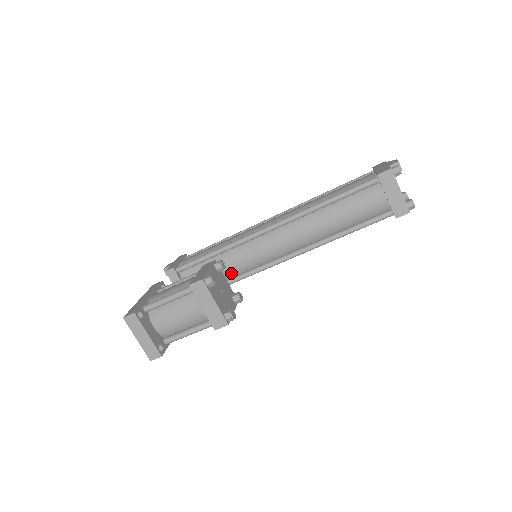
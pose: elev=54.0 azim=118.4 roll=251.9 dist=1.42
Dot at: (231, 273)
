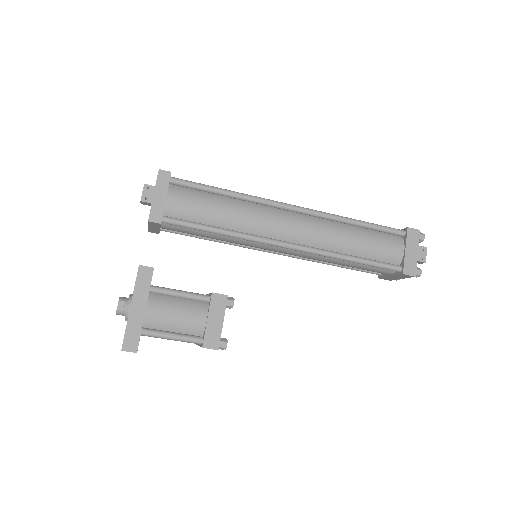
Dot at: occluded
